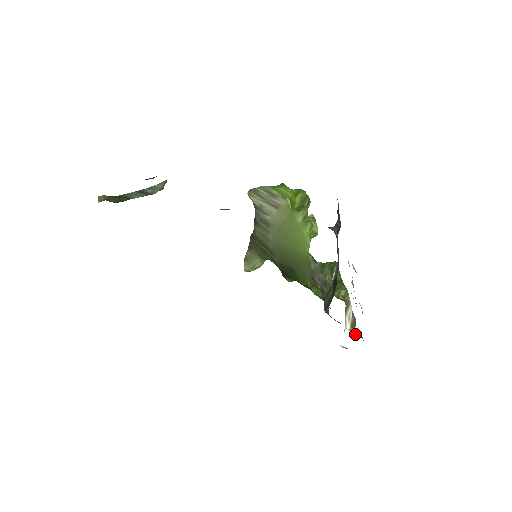
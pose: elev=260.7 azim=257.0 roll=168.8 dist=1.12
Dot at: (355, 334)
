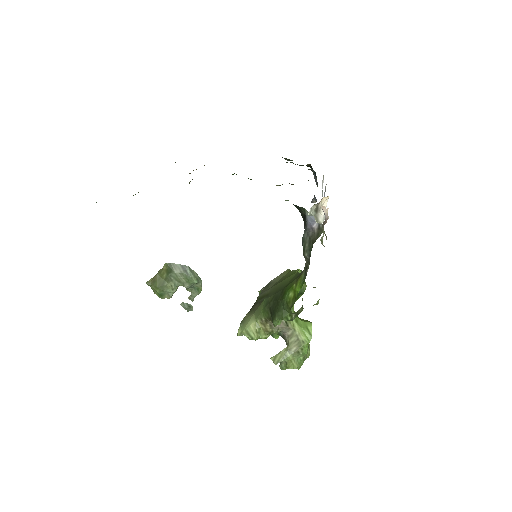
Dot at: (323, 222)
